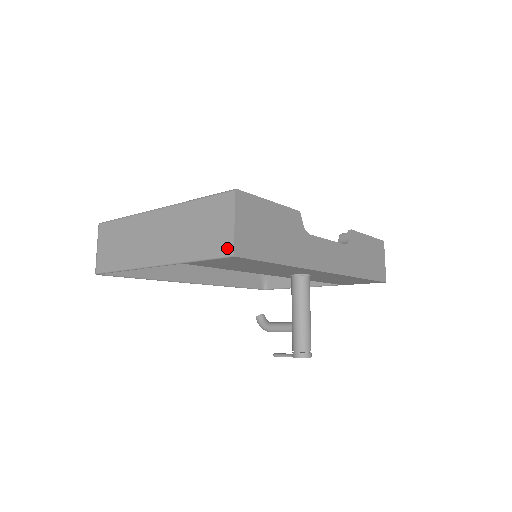
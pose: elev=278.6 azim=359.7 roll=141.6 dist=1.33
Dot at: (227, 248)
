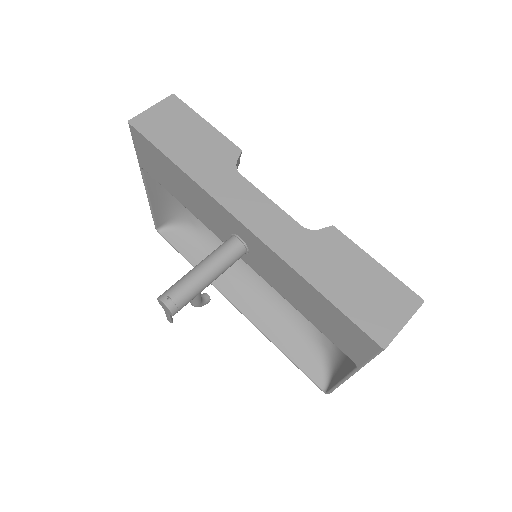
Dot at: occluded
